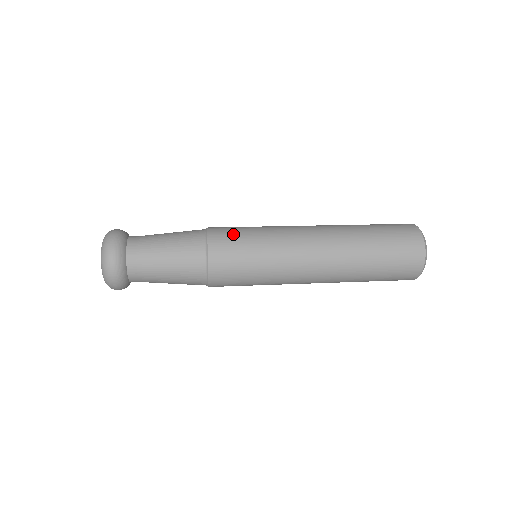
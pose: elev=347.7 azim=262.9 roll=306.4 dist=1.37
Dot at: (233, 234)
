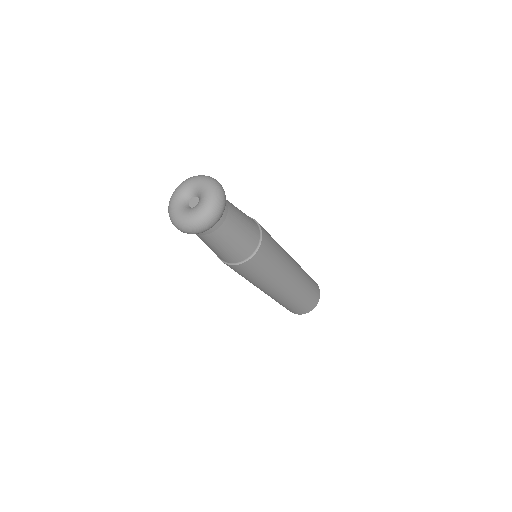
Dot at: occluded
